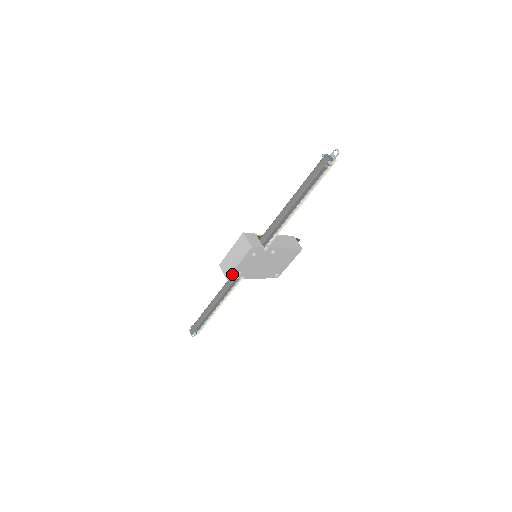
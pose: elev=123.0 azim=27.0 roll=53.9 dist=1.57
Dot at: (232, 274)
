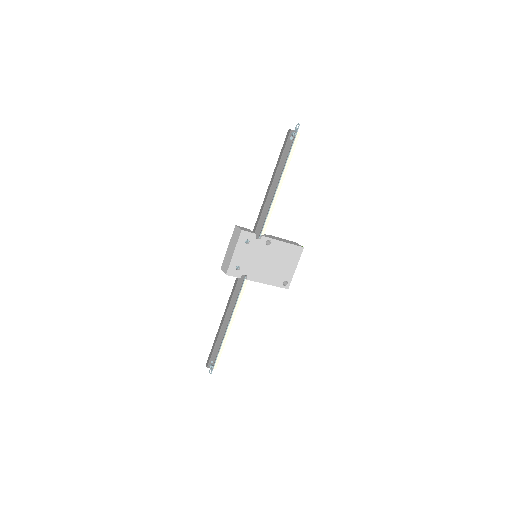
Dot at: (230, 268)
